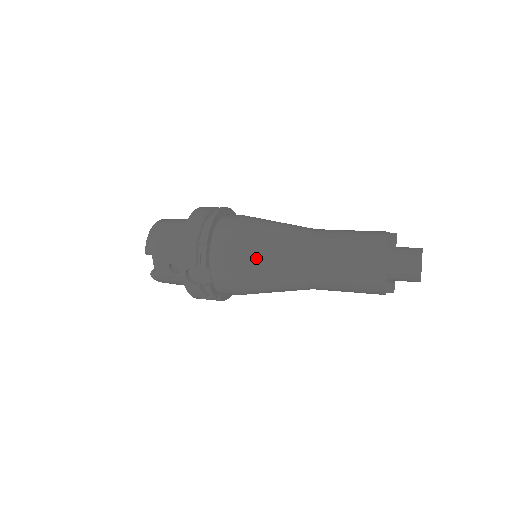
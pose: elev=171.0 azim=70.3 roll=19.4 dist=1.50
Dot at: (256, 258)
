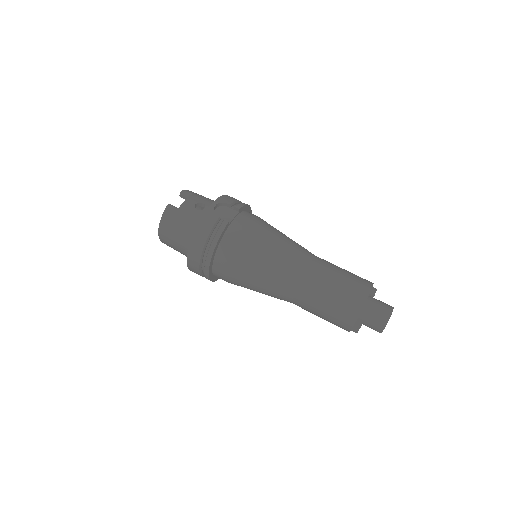
Dot at: occluded
